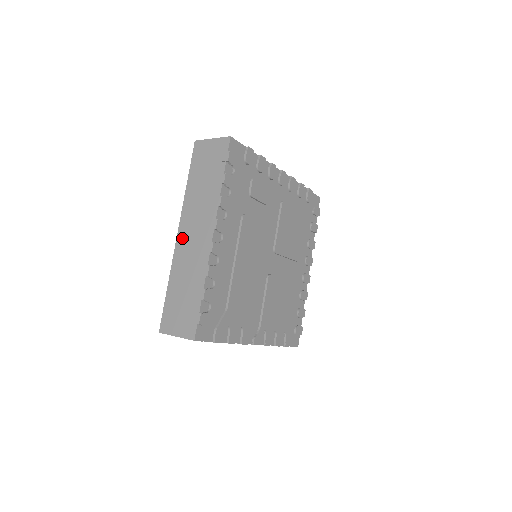
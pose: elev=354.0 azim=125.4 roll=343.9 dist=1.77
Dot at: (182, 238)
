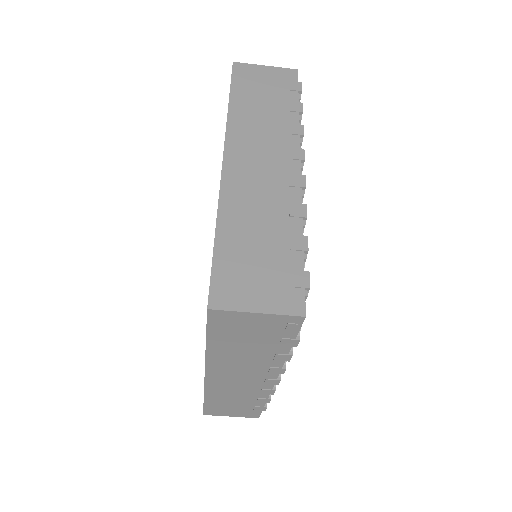
Dot at: (236, 165)
